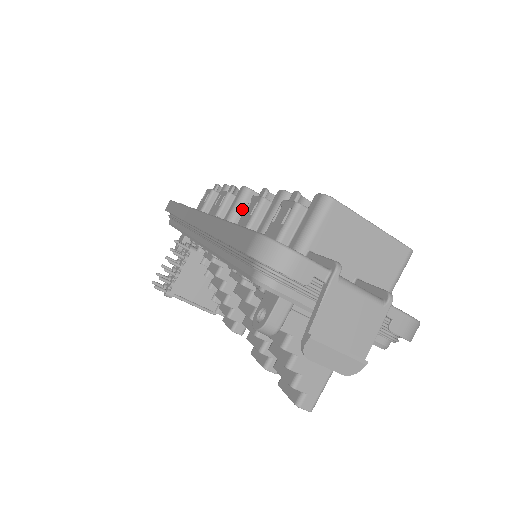
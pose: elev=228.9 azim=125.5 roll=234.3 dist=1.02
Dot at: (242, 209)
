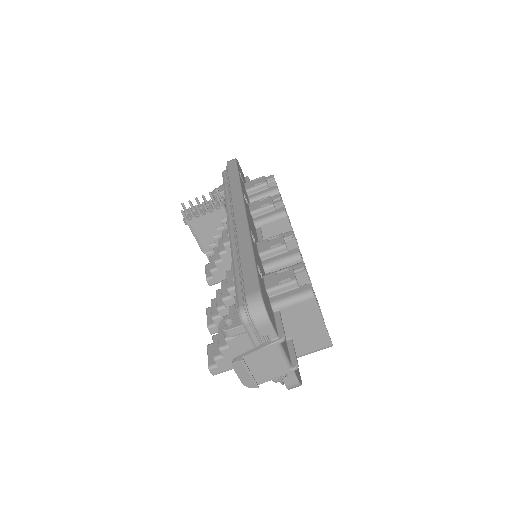
Dot at: (272, 222)
